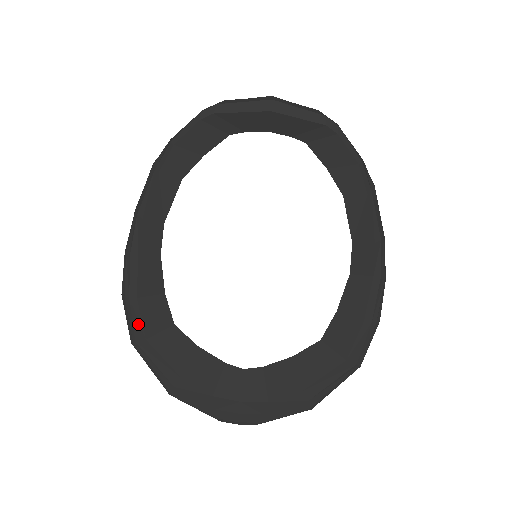
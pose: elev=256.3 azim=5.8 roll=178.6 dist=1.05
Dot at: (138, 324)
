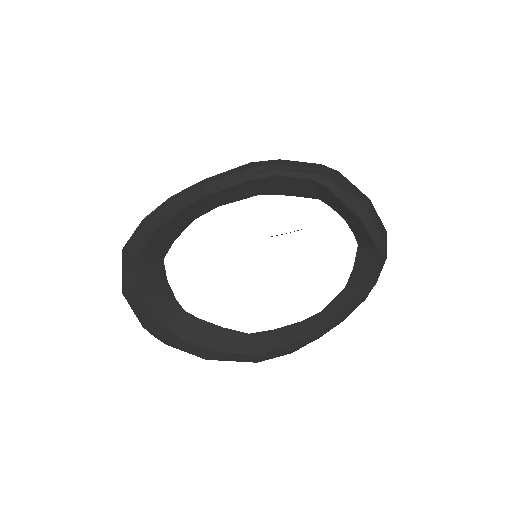
Dot at: (139, 245)
